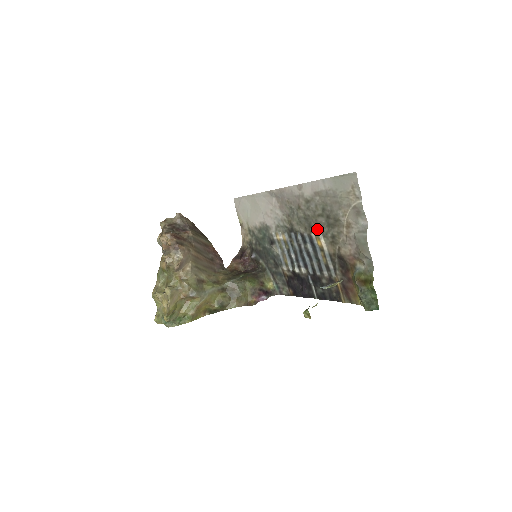
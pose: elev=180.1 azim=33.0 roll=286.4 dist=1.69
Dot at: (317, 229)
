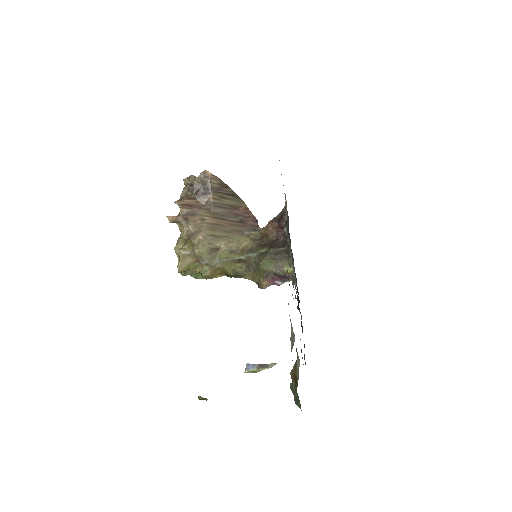
Dot at: occluded
